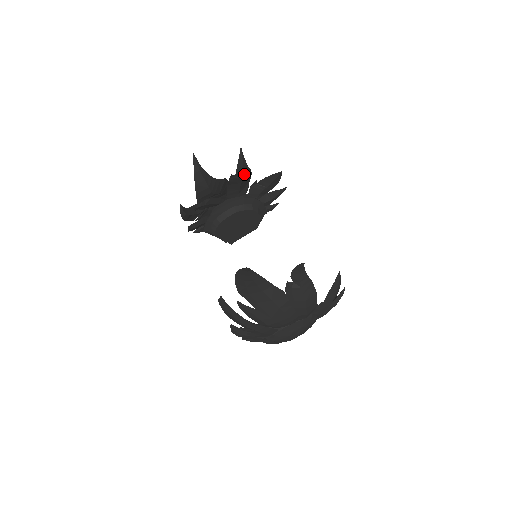
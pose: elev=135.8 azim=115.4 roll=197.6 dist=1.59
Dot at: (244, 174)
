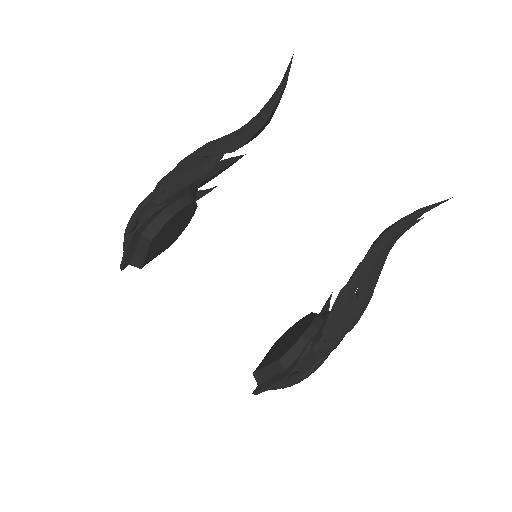
Dot at: occluded
